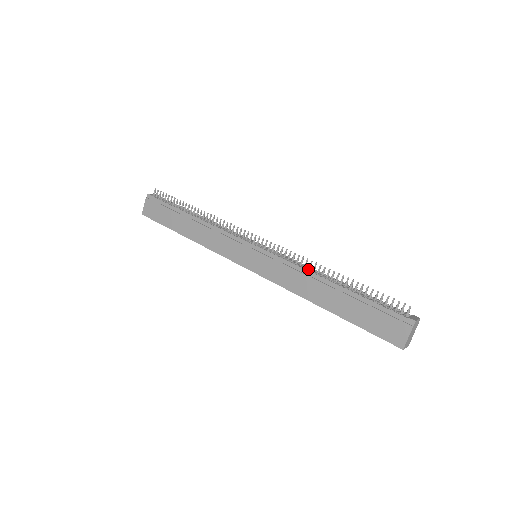
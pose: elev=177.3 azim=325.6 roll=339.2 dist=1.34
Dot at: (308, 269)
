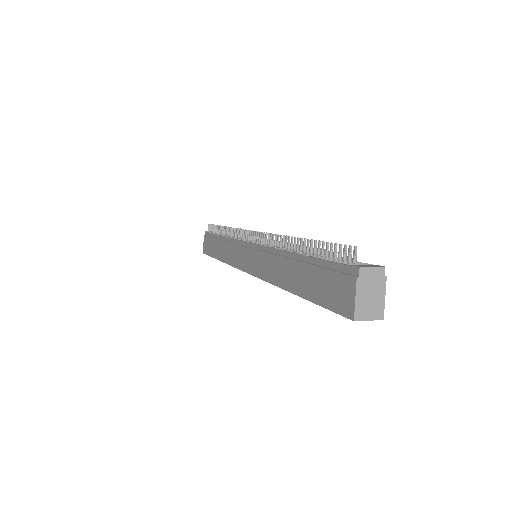
Dot at: (279, 247)
